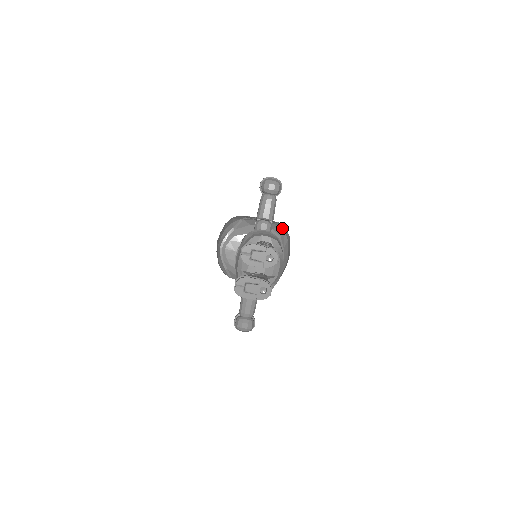
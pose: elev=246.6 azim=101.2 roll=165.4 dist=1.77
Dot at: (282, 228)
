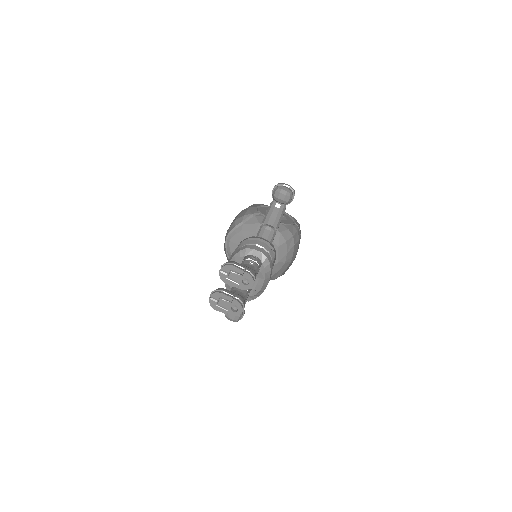
Dot at: (292, 231)
